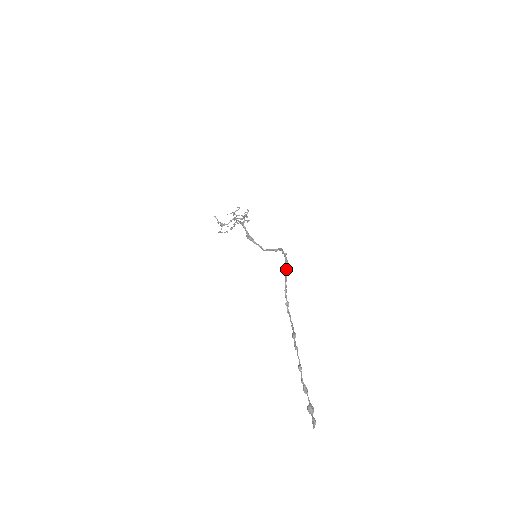
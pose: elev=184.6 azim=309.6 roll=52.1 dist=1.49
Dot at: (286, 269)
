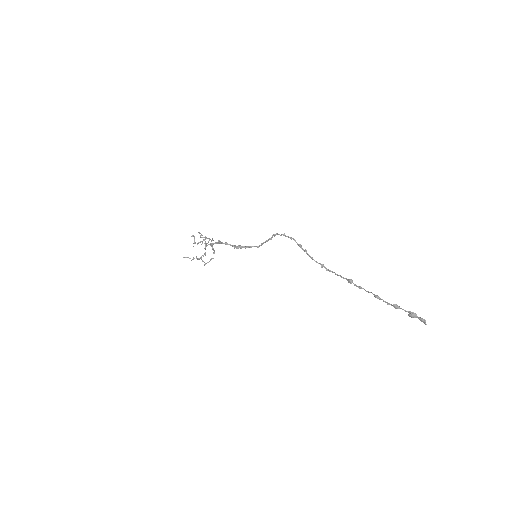
Dot at: (297, 244)
